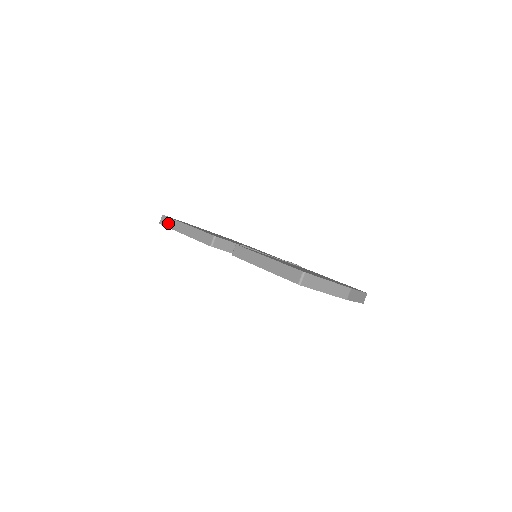
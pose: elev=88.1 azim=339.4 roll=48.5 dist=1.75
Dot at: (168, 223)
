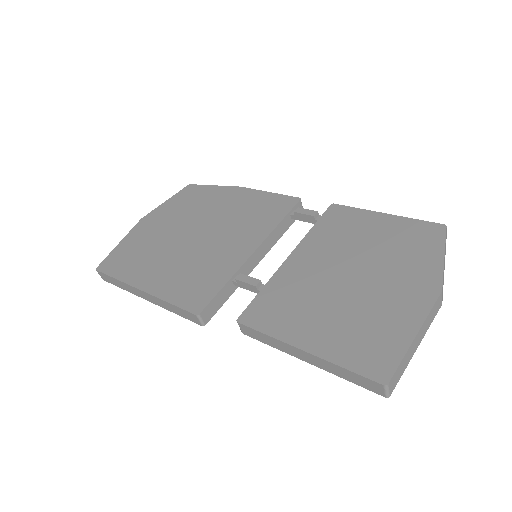
Dot at: (114, 283)
